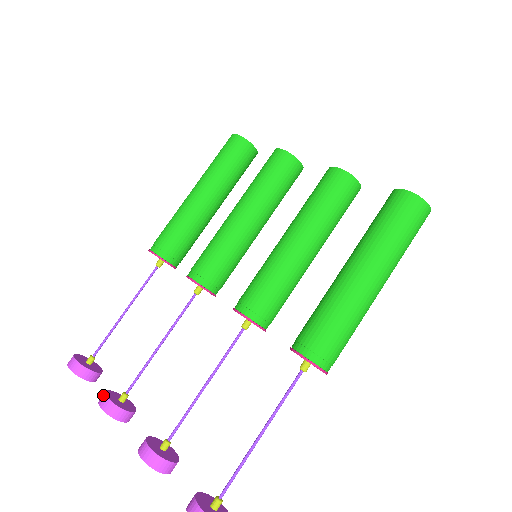
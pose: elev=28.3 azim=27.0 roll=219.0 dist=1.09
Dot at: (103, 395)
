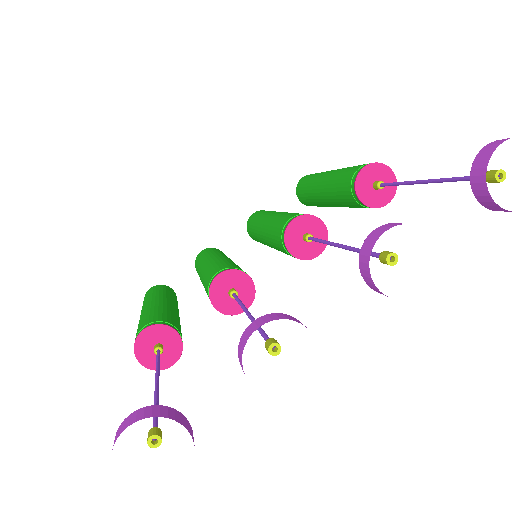
Dot at: (240, 340)
